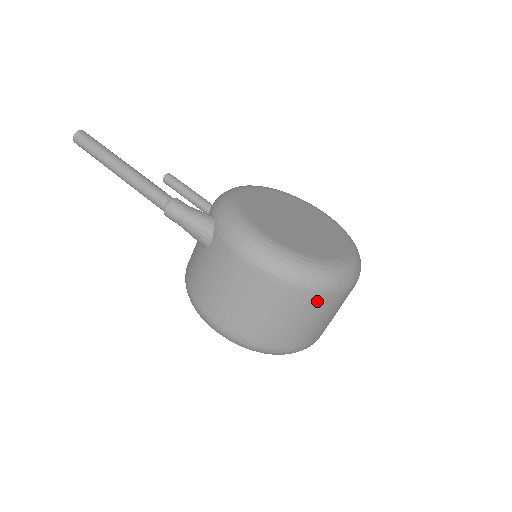
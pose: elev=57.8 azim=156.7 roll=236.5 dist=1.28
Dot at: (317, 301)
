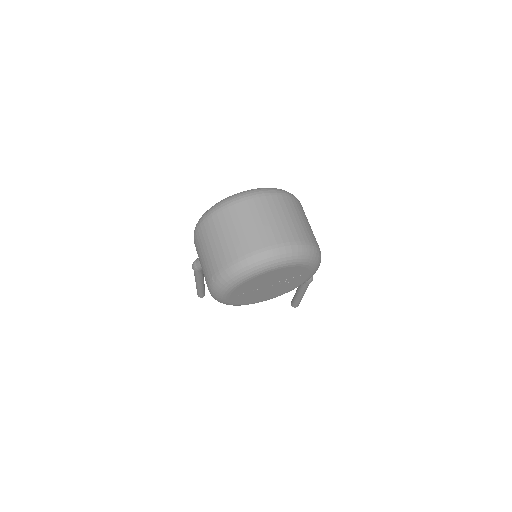
Dot at: (219, 218)
